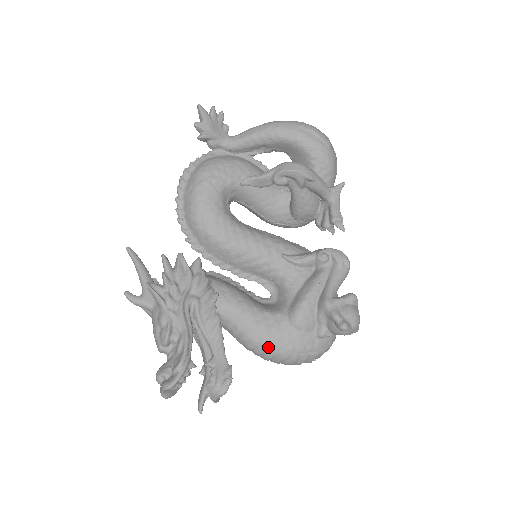
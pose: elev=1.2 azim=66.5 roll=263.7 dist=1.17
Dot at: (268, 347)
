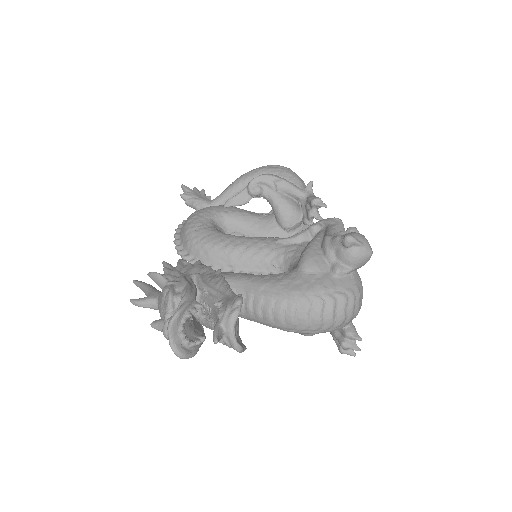
Dot at: (285, 297)
